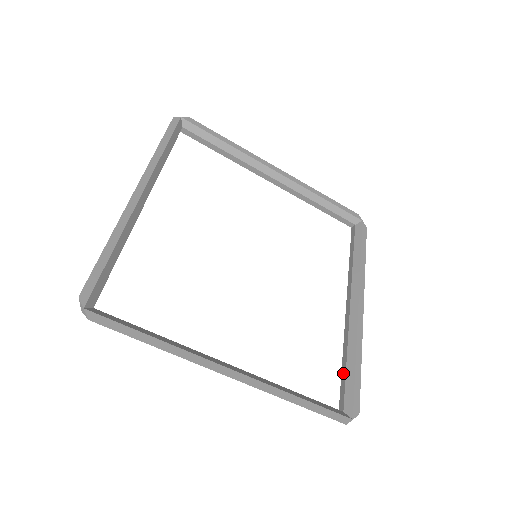
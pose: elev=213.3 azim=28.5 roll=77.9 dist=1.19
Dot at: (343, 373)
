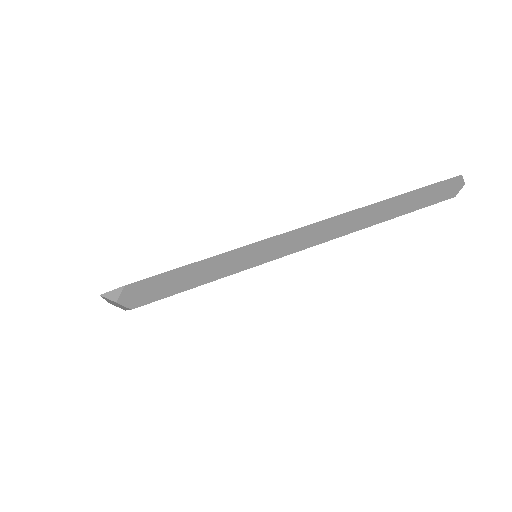
Dot at: (196, 281)
